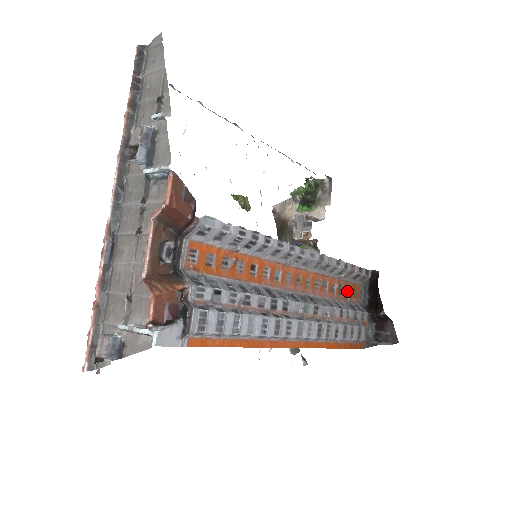
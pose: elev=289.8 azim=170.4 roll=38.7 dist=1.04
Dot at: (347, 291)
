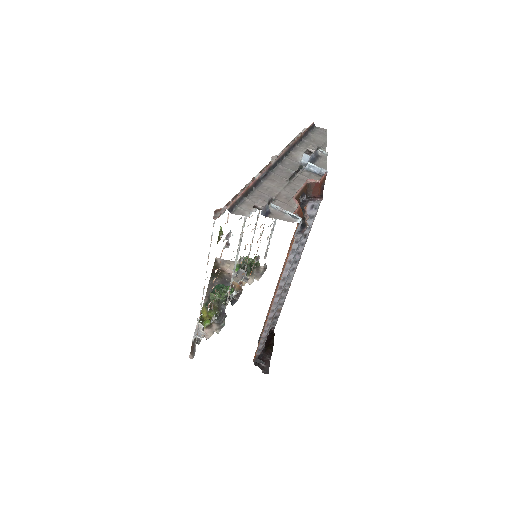
Dot at: (265, 321)
